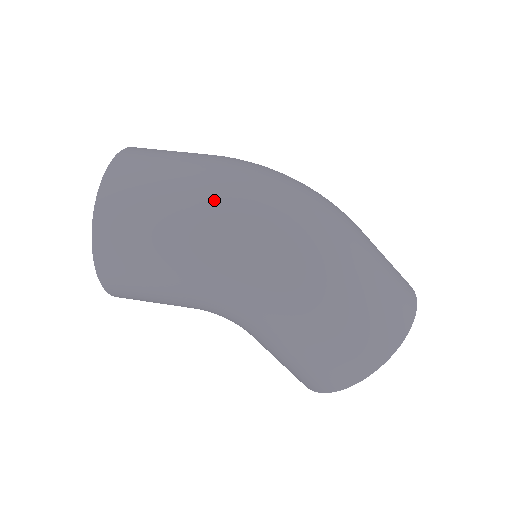
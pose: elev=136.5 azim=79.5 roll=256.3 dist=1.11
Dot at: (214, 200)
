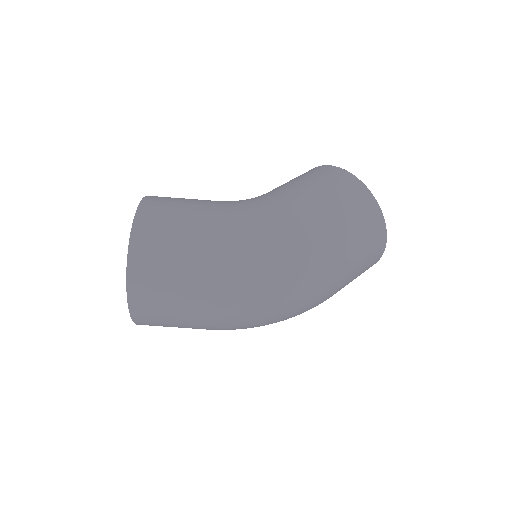
Dot at: occluded
